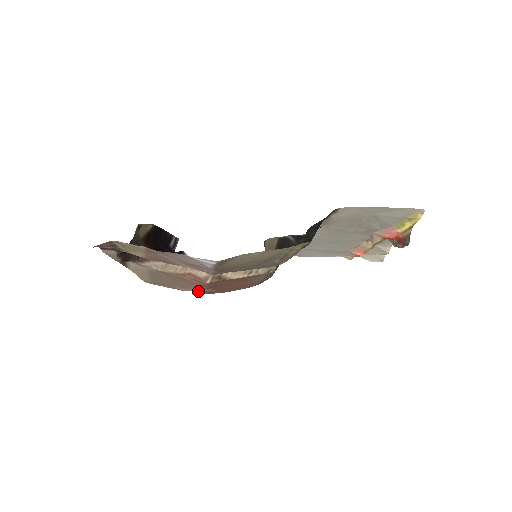
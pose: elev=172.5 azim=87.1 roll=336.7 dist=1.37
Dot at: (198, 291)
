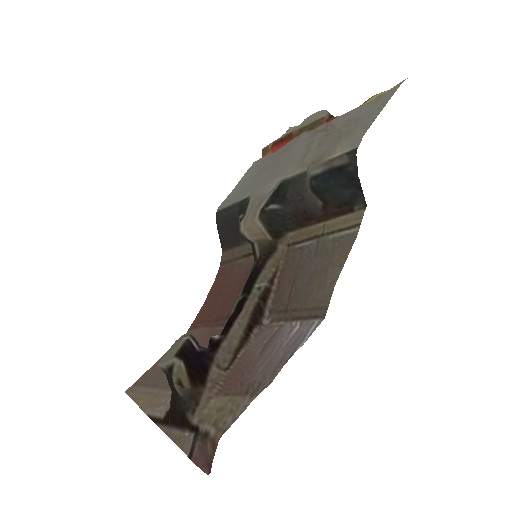
Dot at: occluded
